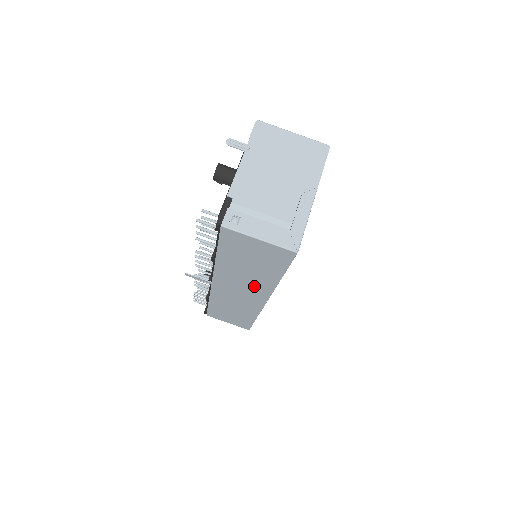
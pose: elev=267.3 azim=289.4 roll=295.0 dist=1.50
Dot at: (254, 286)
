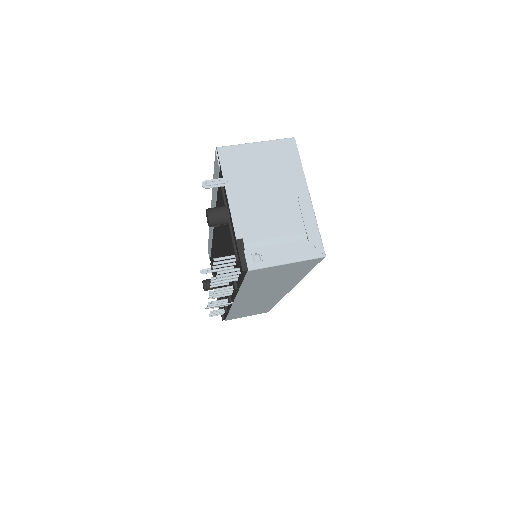
Dot at: (278, 289)
